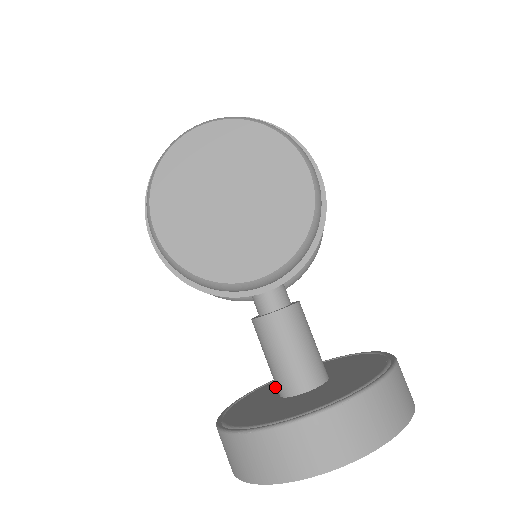
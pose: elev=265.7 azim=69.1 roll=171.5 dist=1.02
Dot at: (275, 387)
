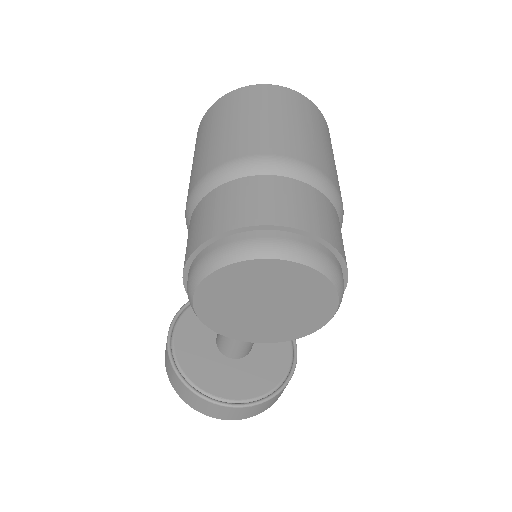
Dot at: occluded
